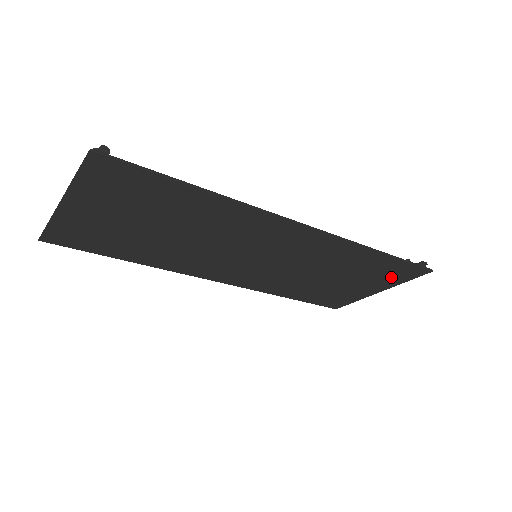
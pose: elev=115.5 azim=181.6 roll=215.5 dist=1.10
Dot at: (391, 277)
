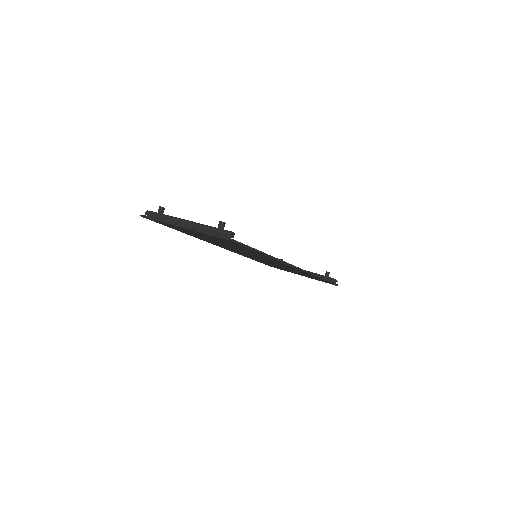
Dot at: occluded
